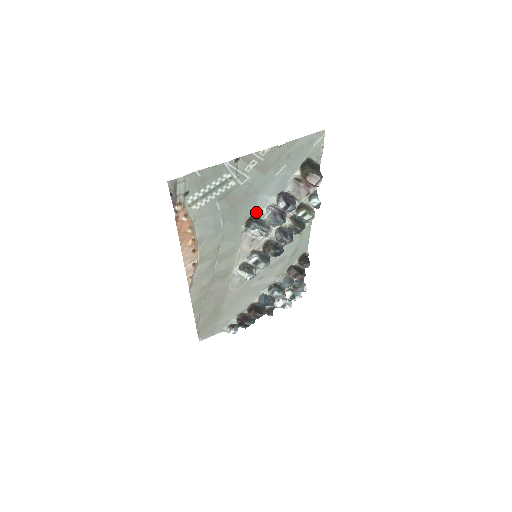
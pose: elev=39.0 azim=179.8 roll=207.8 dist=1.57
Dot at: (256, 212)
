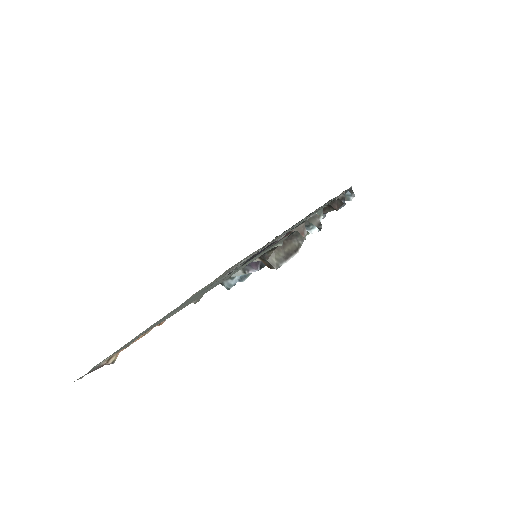
Dot at: (221, 278)
